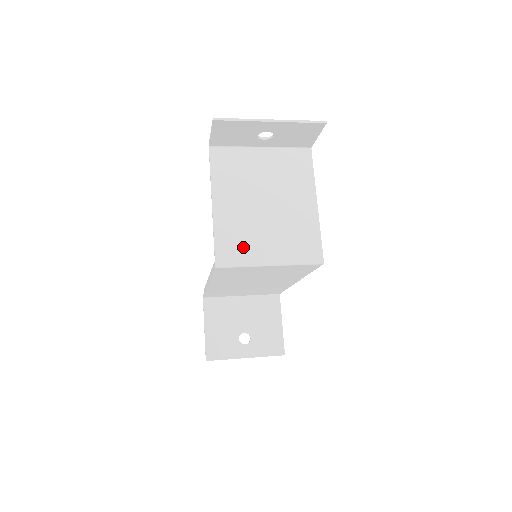
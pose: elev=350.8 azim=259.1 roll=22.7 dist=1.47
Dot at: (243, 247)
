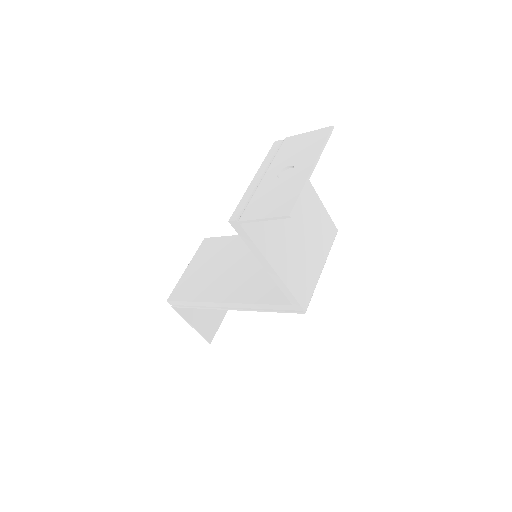
Dot at: (308, 279)
